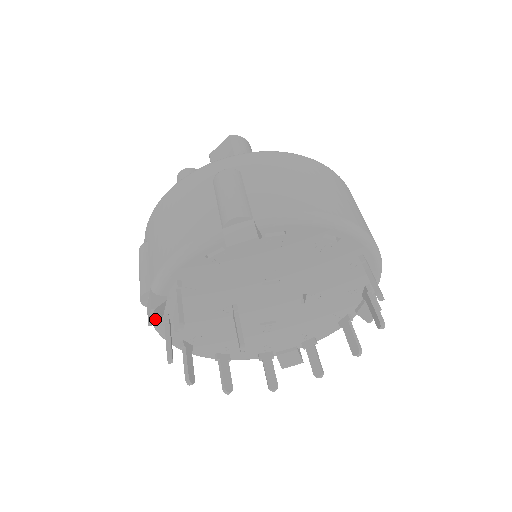
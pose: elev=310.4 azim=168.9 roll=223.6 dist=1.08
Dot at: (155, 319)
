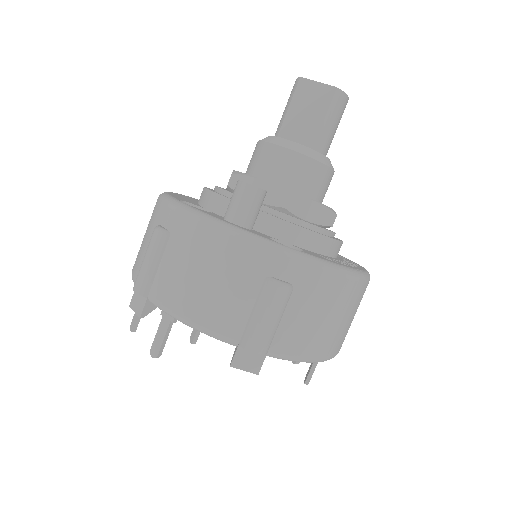
Dot at: occluded
